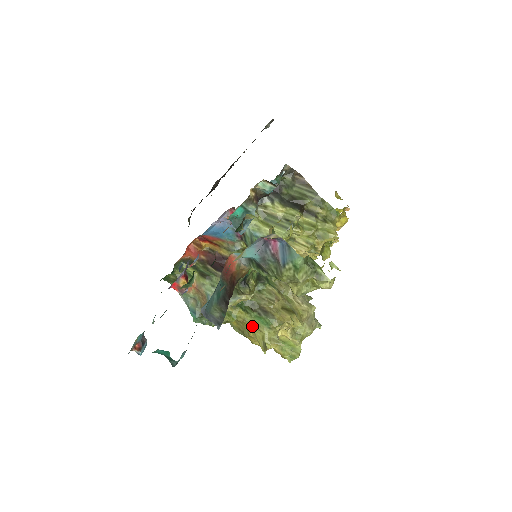
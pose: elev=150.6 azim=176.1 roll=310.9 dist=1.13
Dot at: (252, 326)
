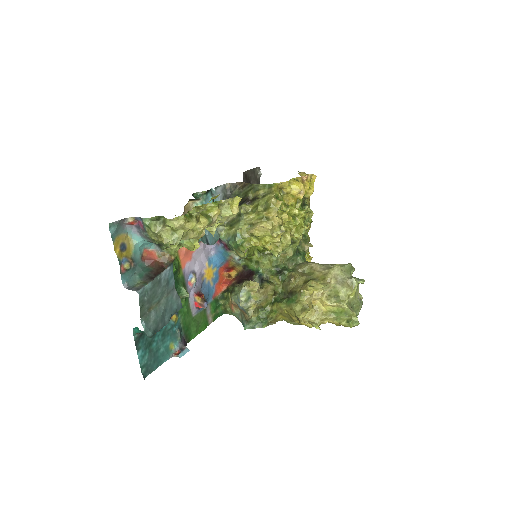
Dot at: (286, 310)
